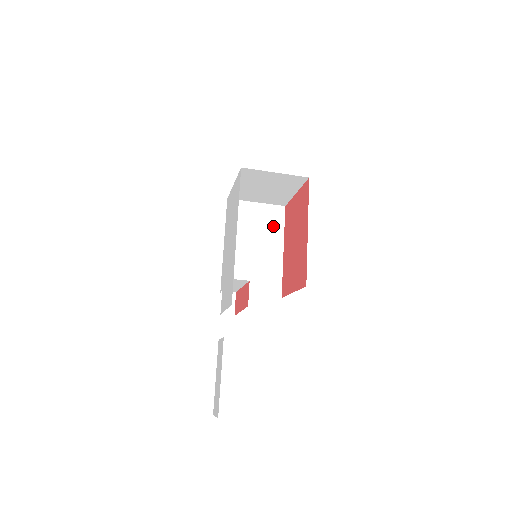
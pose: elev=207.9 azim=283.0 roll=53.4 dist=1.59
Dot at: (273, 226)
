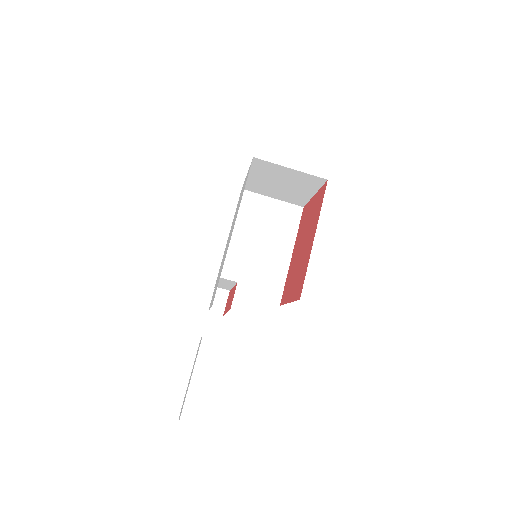
Dot at: (286, 226)
